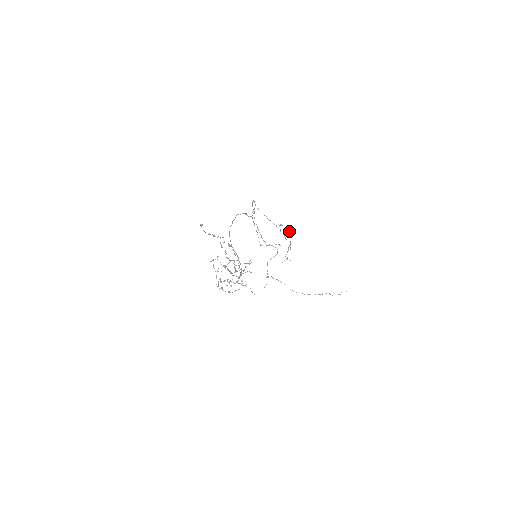
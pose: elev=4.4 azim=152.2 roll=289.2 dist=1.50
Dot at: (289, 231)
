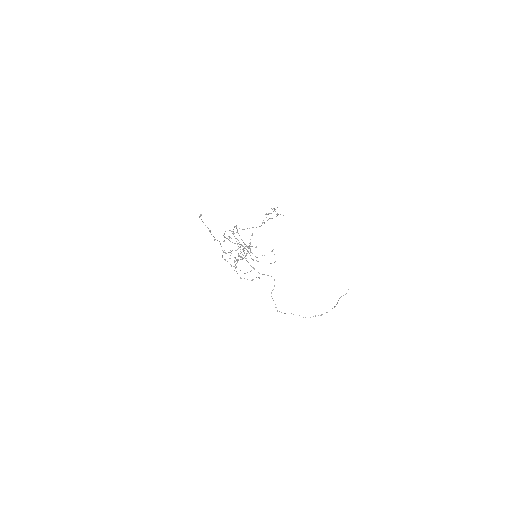
Dot at: (270, 218)
